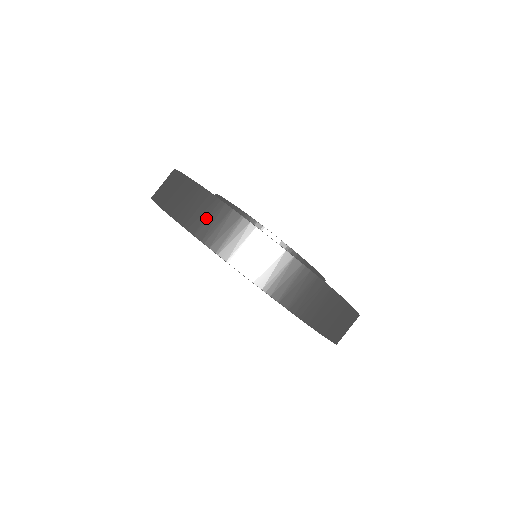
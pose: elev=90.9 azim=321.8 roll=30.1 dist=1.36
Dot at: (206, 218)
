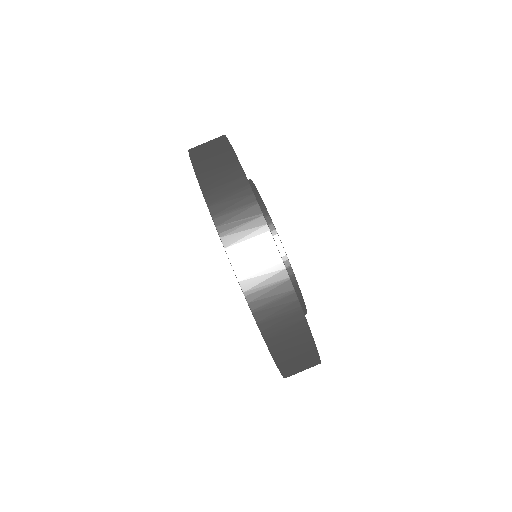
Dot at: (259, 271)
